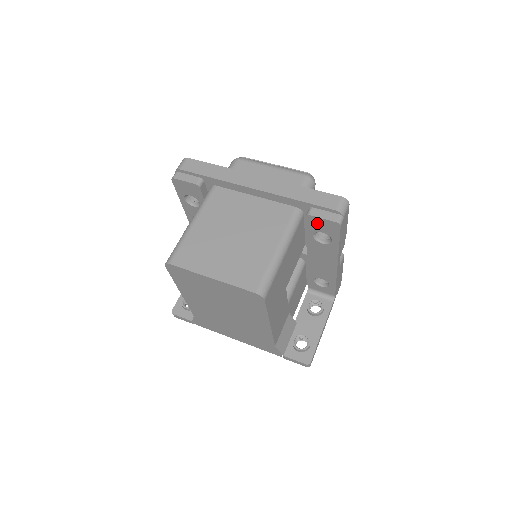
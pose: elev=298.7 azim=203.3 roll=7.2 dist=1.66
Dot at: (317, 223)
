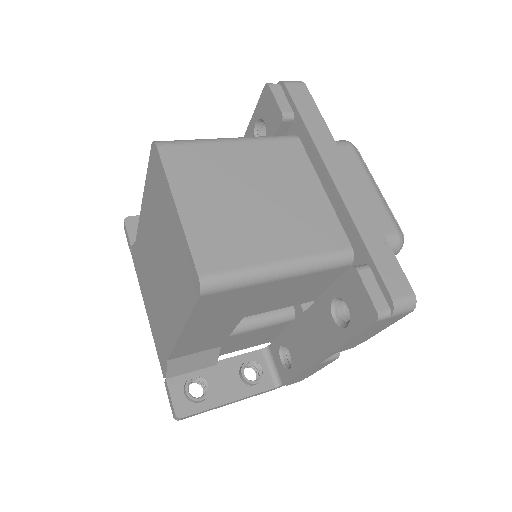
Dot at: (355, 289)
